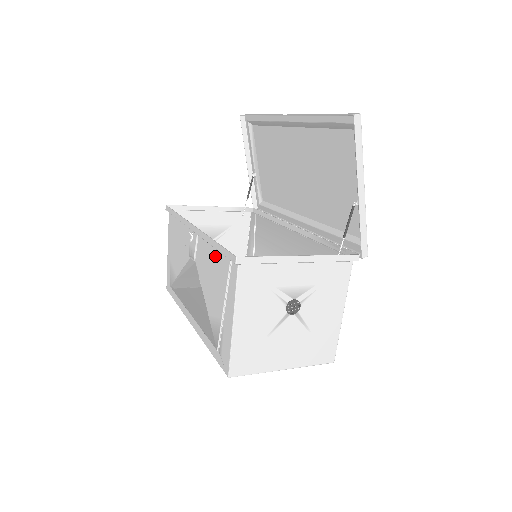
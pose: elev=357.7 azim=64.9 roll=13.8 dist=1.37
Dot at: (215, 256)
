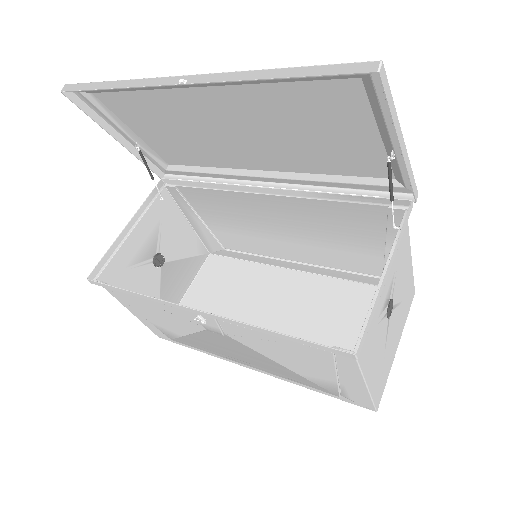
Dot at: (284, 341)
